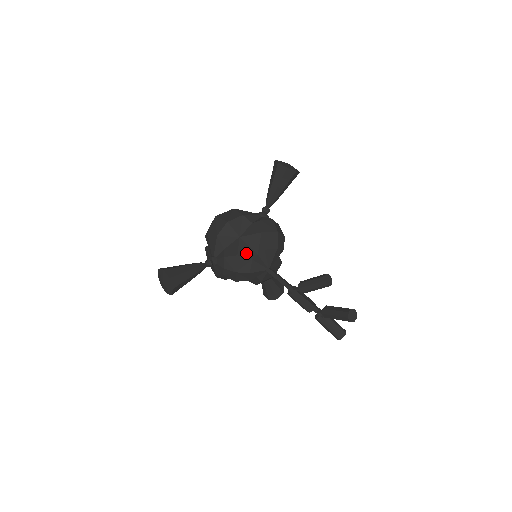
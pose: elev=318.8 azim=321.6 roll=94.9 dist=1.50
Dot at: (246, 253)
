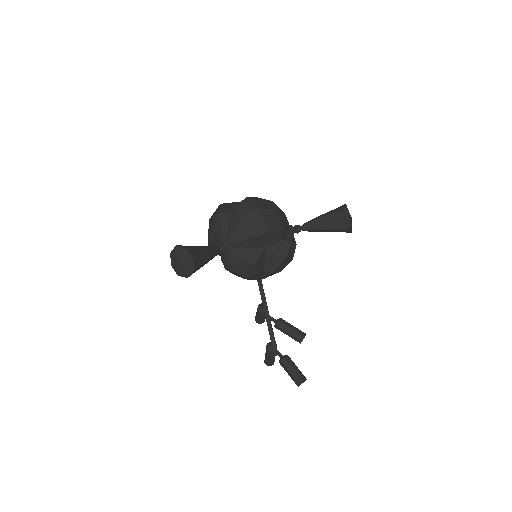
Dot at: (259, 266)
